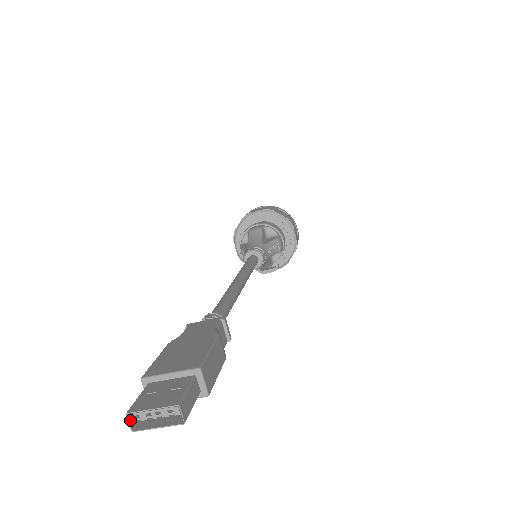
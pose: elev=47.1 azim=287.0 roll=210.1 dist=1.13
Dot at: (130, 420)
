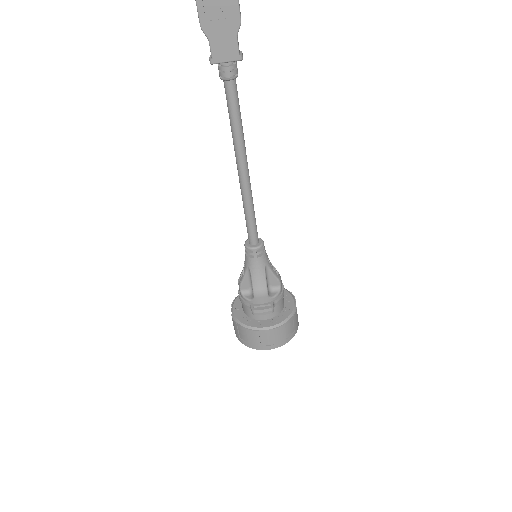
Dot at: out of frame
